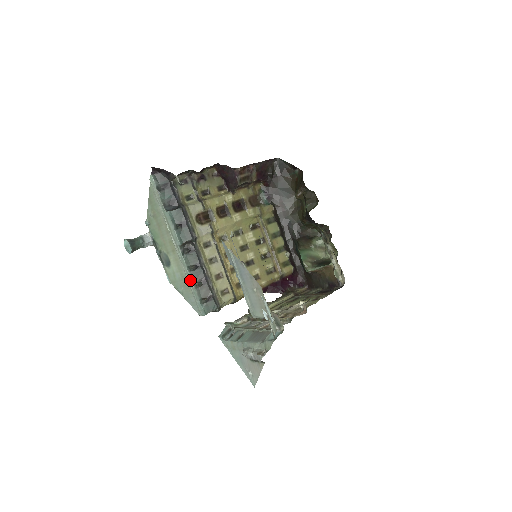
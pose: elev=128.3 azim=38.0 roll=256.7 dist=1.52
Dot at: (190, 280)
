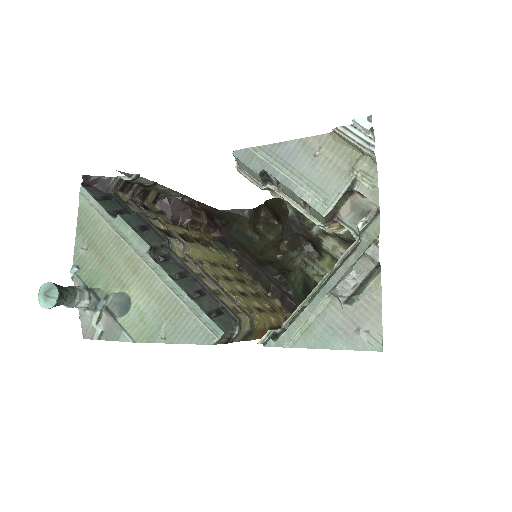
Dot at: (179, 292)
